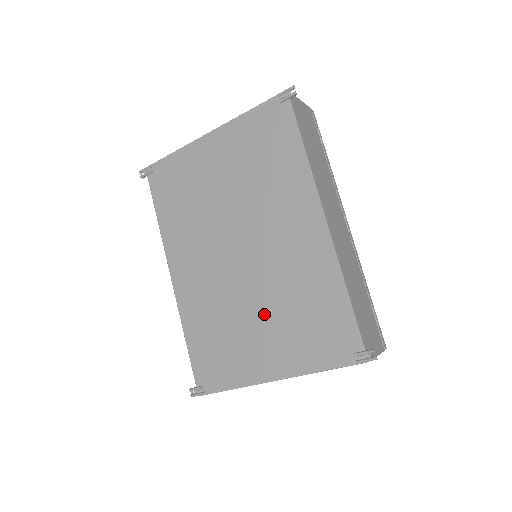
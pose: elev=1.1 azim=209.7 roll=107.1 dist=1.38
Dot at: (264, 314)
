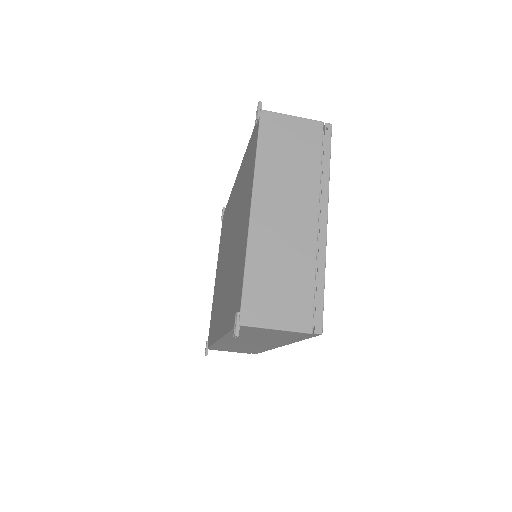
Dot at: (239, 226)
